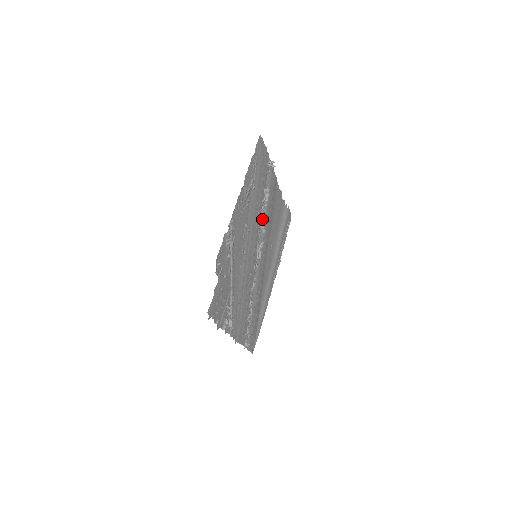
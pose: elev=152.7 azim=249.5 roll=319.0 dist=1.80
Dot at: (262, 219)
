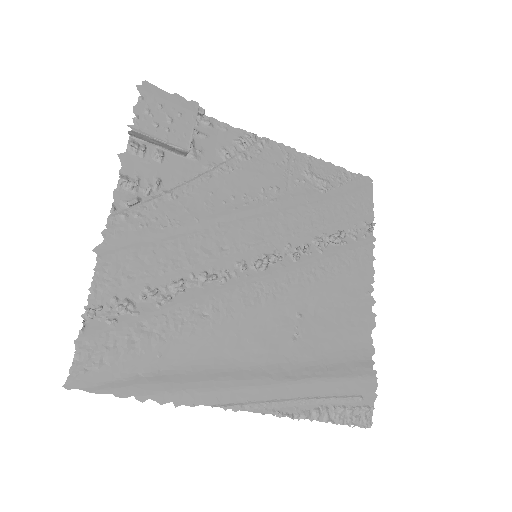
Dot at: (307, 245)
